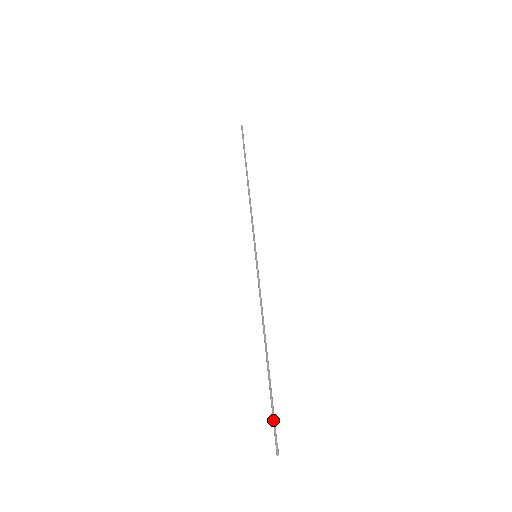
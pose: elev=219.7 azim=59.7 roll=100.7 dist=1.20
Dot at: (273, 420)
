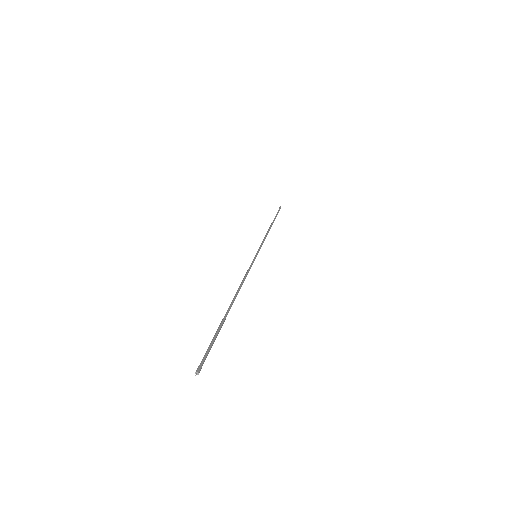
Dot at: (209, 346)
